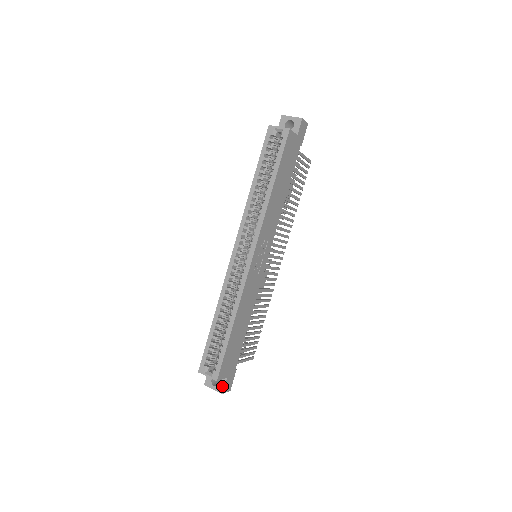
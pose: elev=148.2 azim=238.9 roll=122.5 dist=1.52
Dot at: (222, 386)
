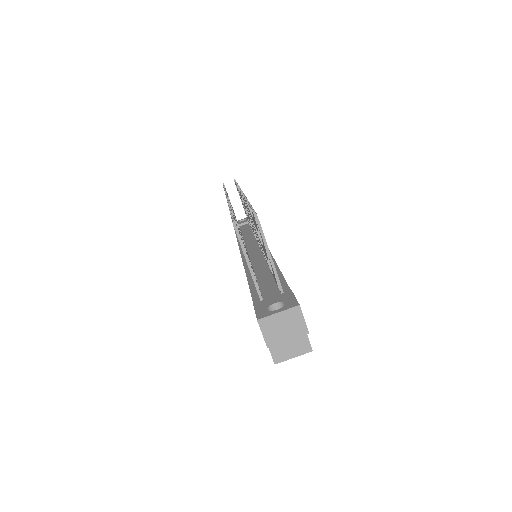
Dot at: occluded
